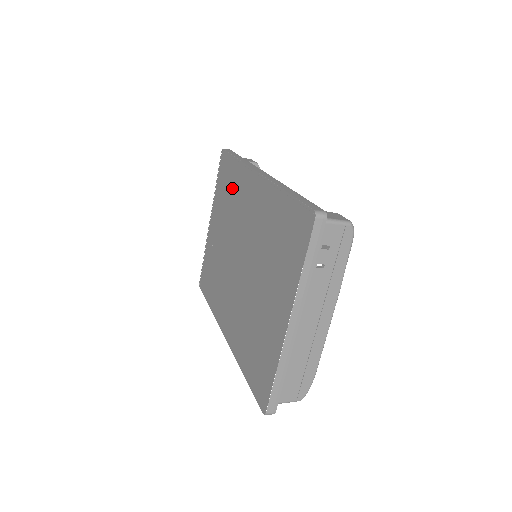
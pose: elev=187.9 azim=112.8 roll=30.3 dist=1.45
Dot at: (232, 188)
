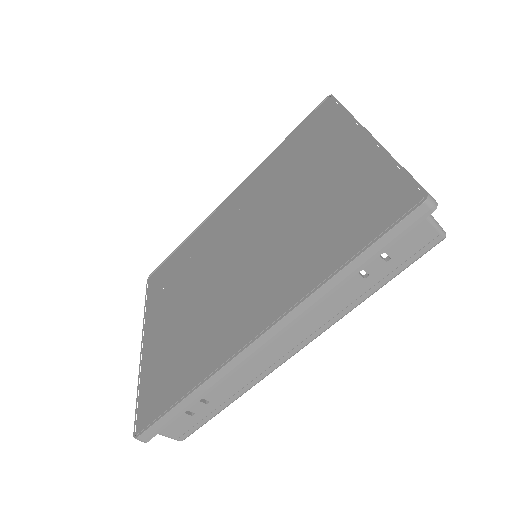
Dot at: (187, 257)
